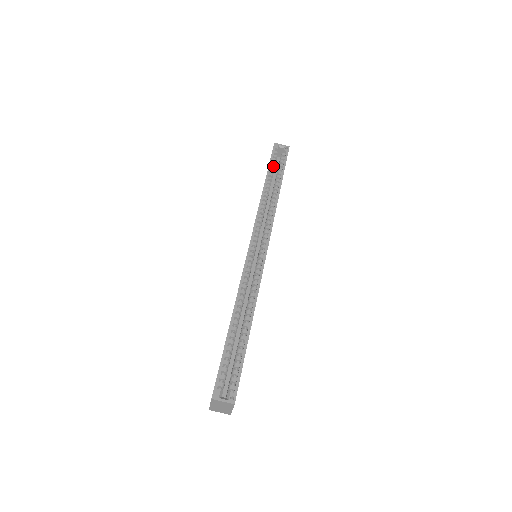
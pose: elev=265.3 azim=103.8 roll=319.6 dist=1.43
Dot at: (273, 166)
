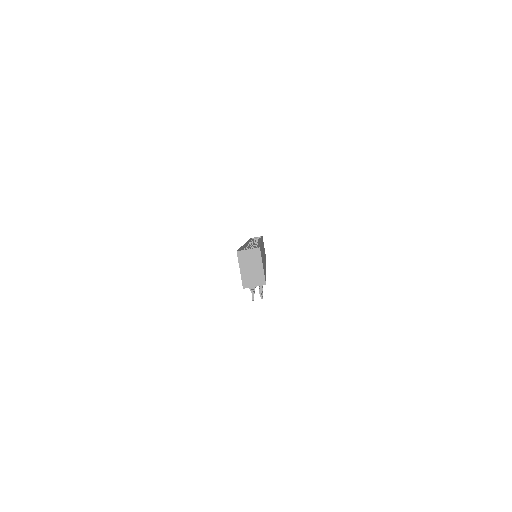
Dot at: occluded
